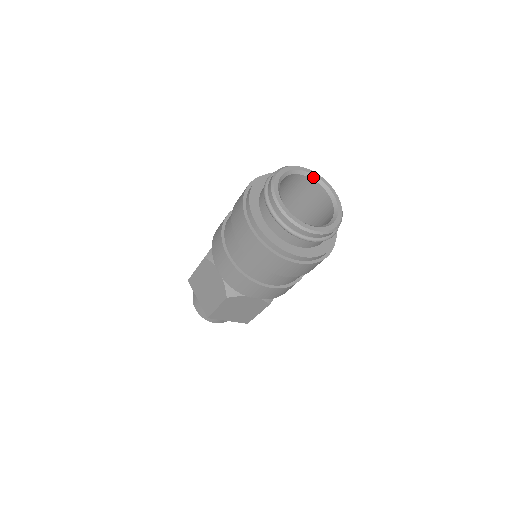
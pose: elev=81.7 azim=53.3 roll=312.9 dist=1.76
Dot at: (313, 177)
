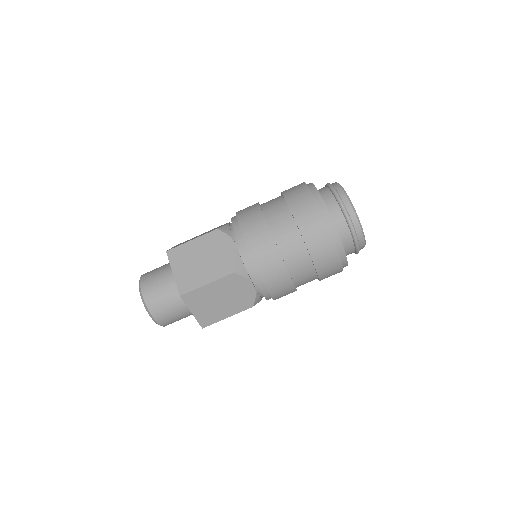
Dot at: occluded
